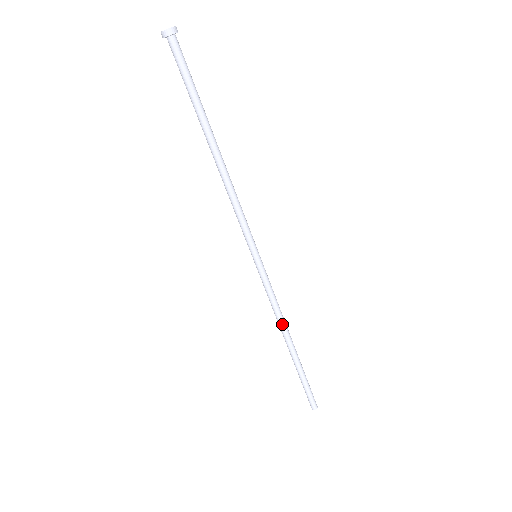
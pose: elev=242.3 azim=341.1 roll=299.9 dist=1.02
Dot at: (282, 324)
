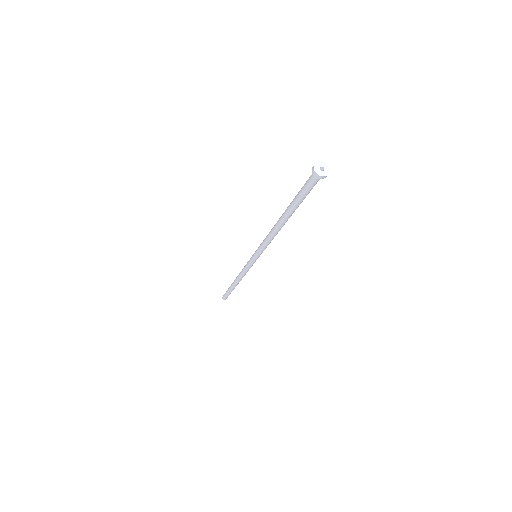
Dot at: (241, 278)
